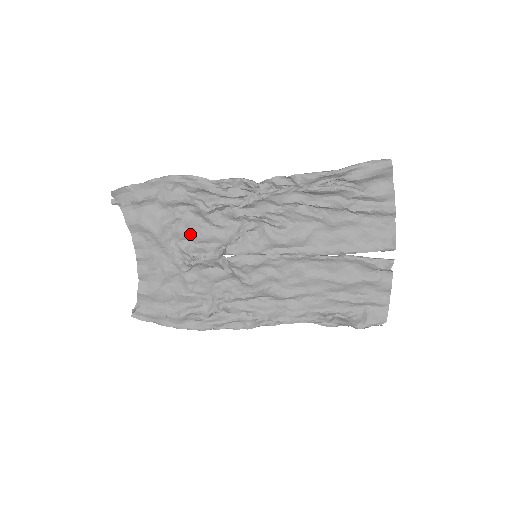
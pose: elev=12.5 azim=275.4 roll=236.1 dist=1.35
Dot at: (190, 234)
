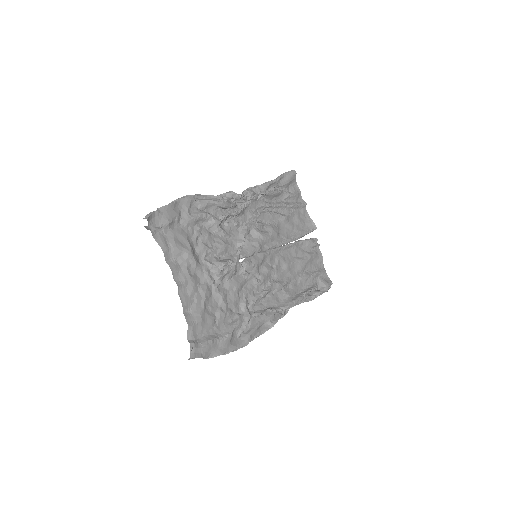
Dot at: (211, 248)
